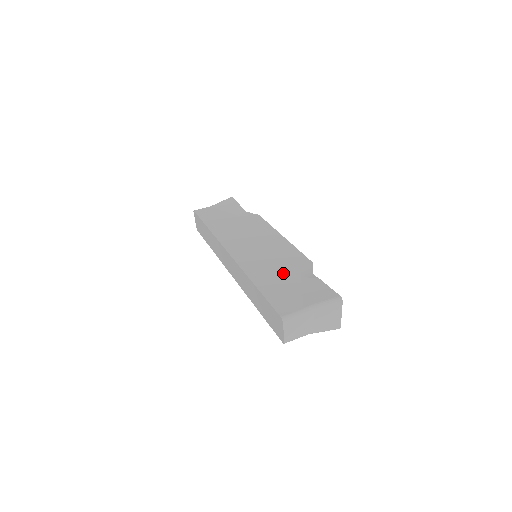
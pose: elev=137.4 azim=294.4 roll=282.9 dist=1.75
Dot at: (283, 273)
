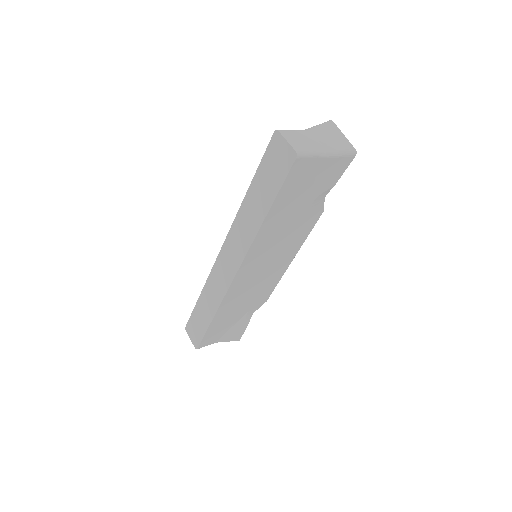
Dot at: occluded
